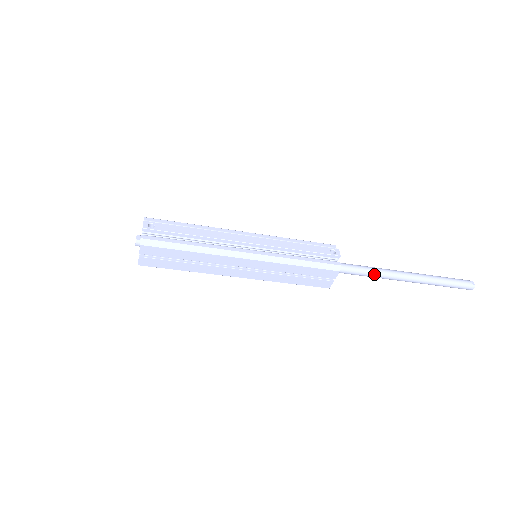
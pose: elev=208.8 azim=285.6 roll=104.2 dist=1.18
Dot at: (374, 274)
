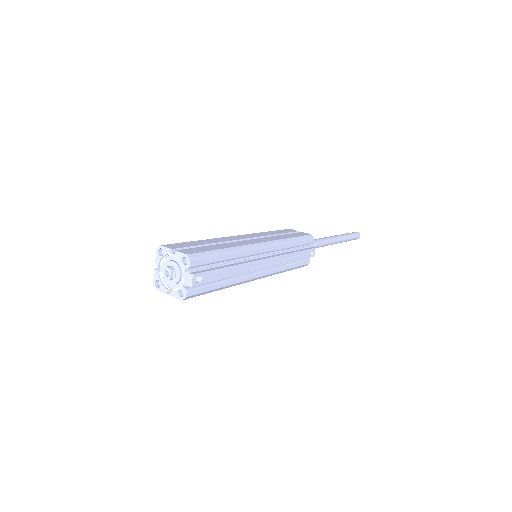
Dot at: occluded
